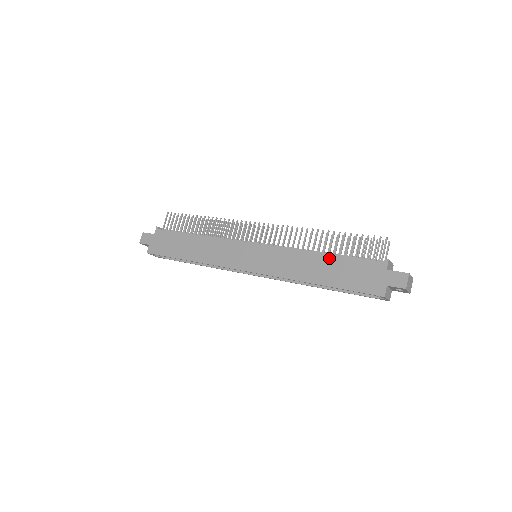
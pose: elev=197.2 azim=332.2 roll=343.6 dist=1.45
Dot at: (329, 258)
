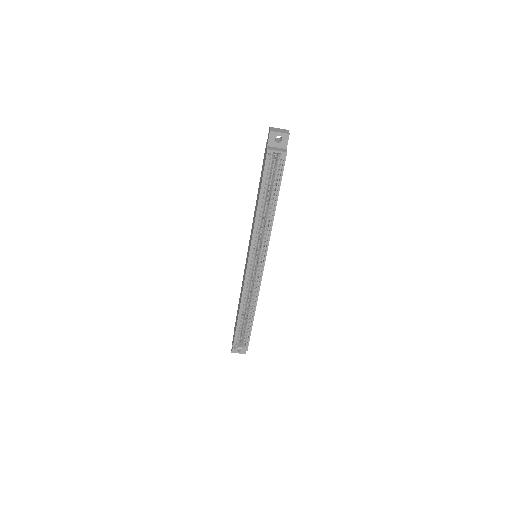
Dot at: (258, 190)
